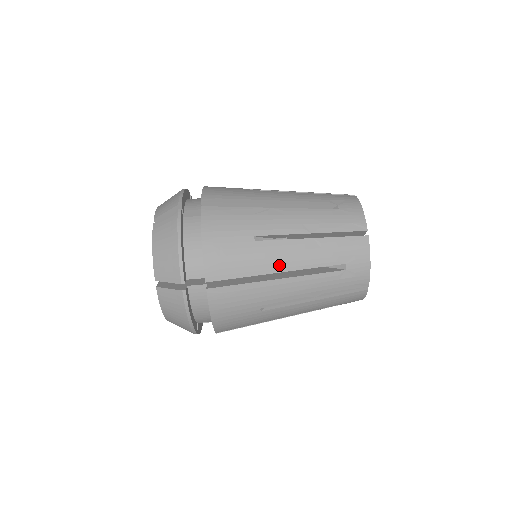
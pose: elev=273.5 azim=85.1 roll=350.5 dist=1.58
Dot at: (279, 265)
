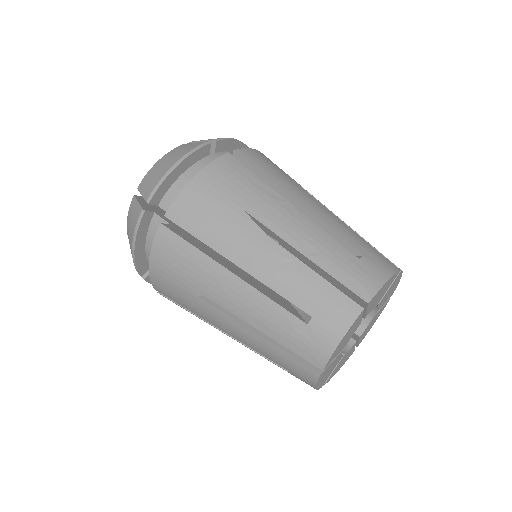
Dot at: (242, 257)
